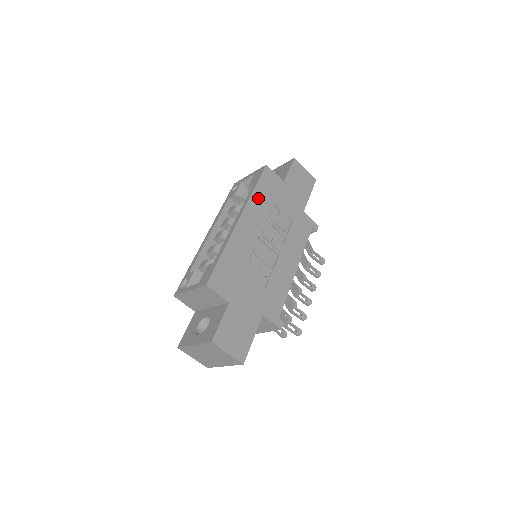
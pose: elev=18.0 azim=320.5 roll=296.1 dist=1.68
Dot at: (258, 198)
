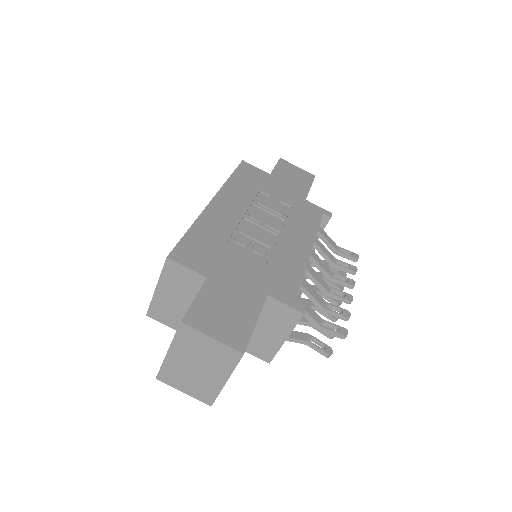
Dot at: (236, 185)
